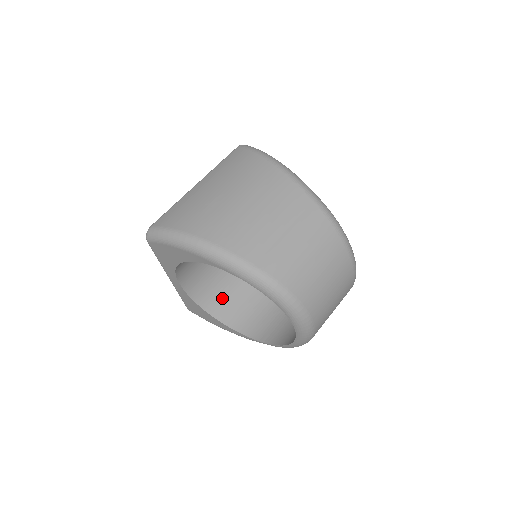
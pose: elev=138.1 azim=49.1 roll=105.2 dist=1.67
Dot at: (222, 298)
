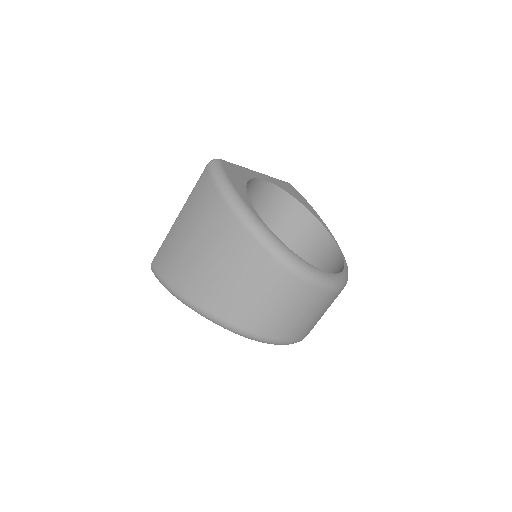
Dot at: occluded
